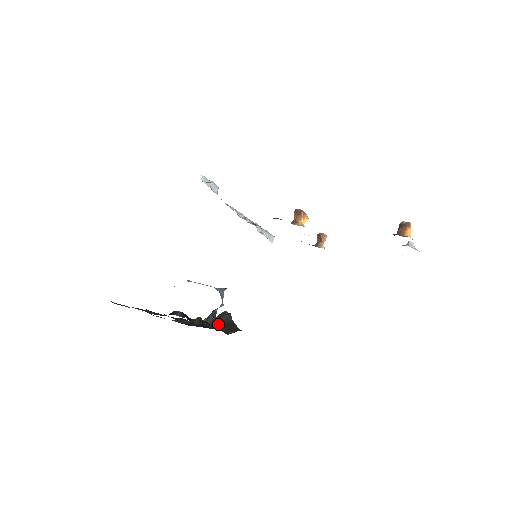
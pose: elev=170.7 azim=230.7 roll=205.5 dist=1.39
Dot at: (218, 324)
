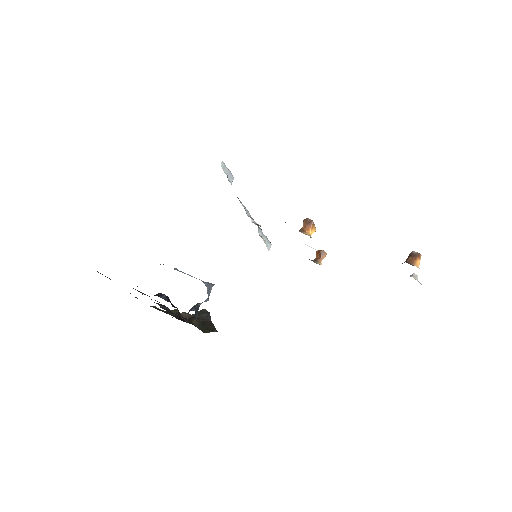
Dot at: occluded
